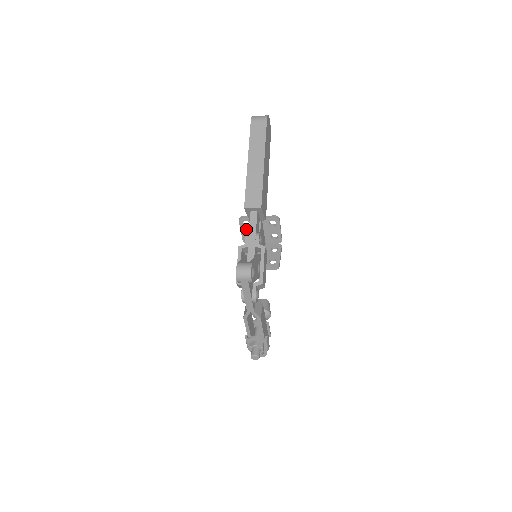
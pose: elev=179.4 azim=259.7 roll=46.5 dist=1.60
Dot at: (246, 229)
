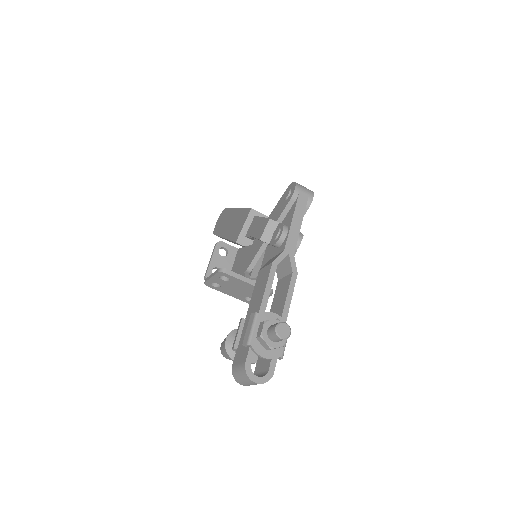
Dot at: (219, 260)
